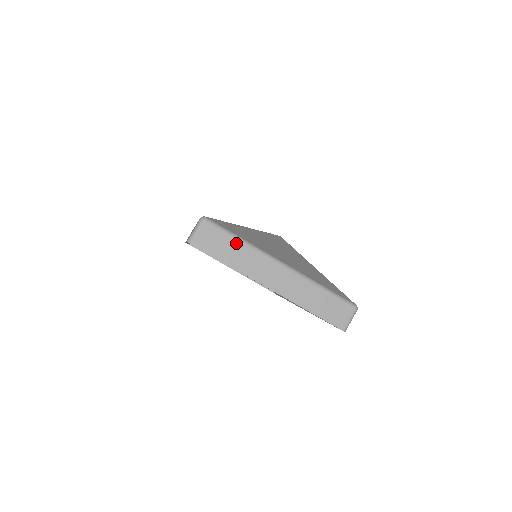
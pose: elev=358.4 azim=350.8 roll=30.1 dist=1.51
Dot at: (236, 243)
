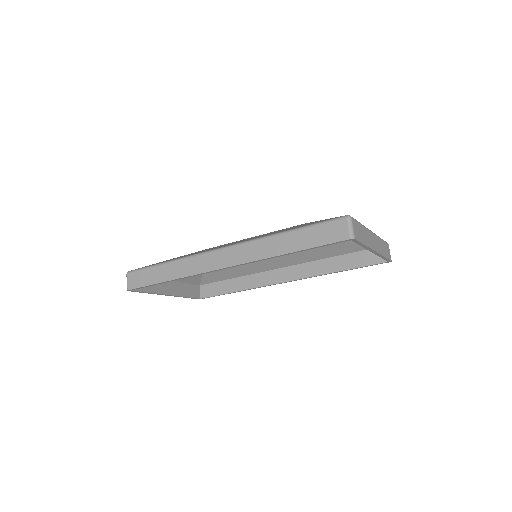
Dot at: (362, 227)
